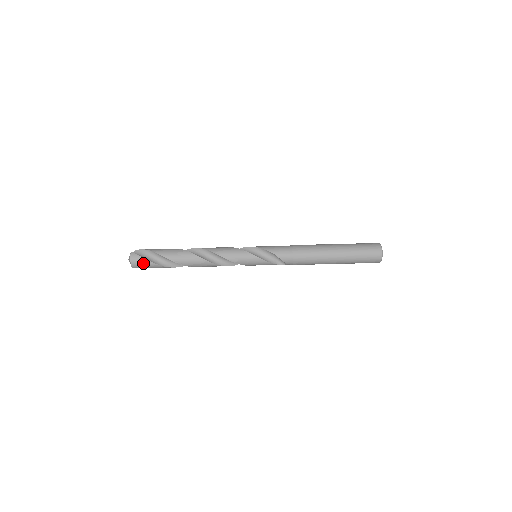
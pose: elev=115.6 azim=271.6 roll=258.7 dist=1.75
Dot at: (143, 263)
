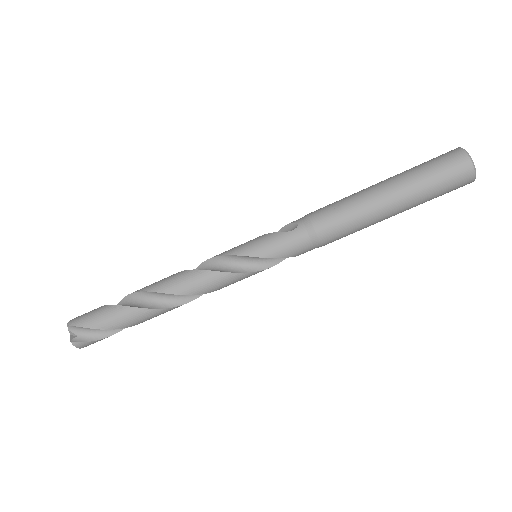
Dot at: (100, 340)
